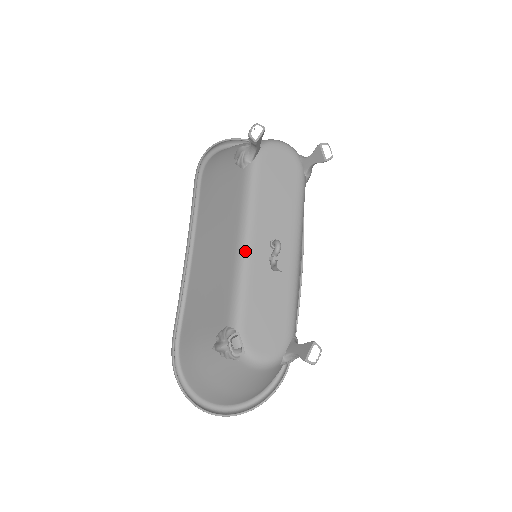
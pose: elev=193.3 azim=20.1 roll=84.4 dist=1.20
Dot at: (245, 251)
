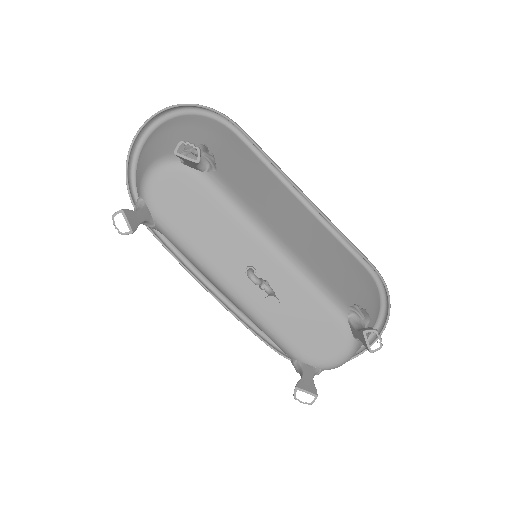
Dot at: (237, 301)
